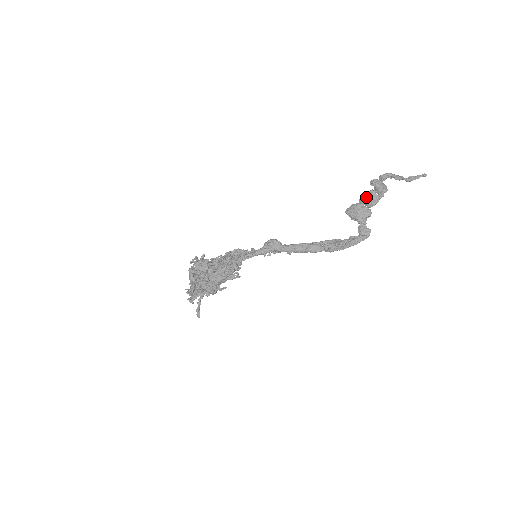
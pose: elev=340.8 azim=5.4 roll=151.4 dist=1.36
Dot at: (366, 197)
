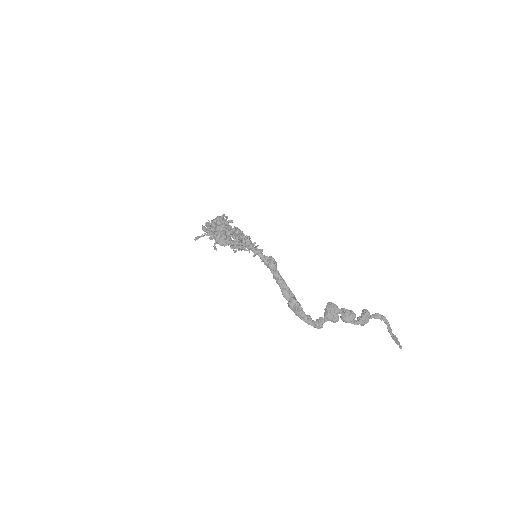
Dot at: (346, 312)
